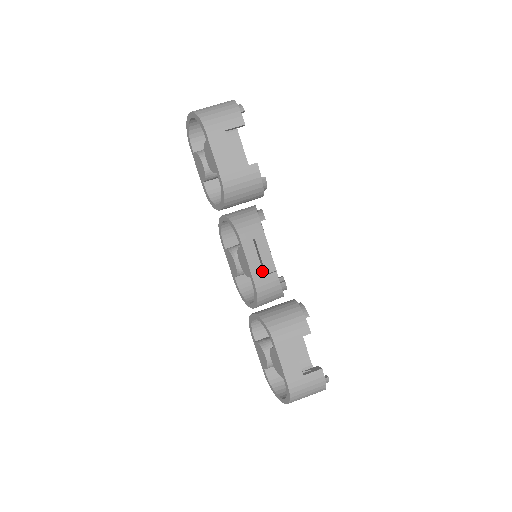
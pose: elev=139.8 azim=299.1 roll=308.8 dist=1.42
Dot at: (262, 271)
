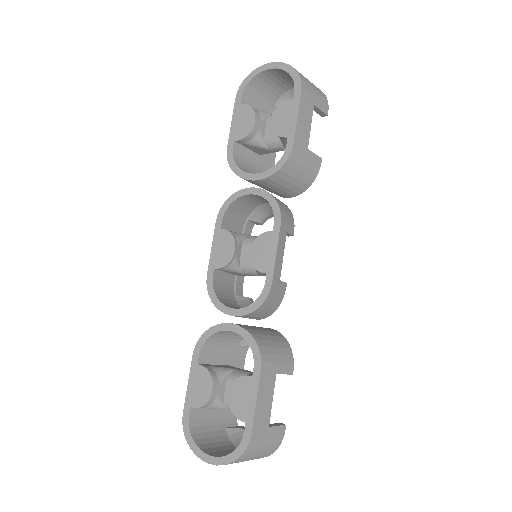
Dot at: (280, 273)
